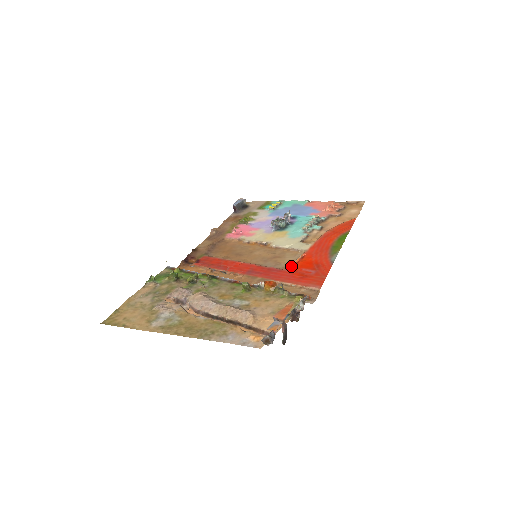
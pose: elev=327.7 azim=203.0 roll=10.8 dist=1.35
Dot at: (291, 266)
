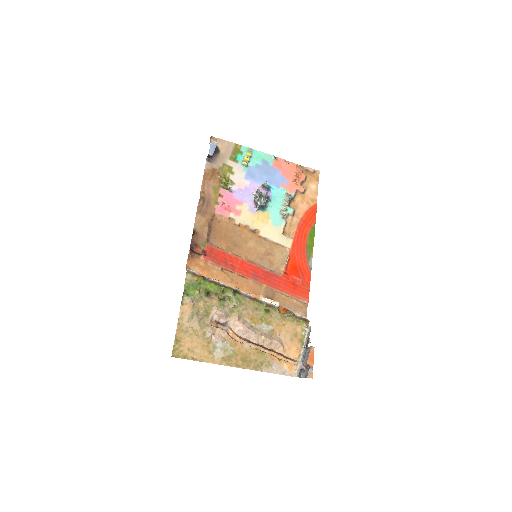
Dot at: (284, 271)
